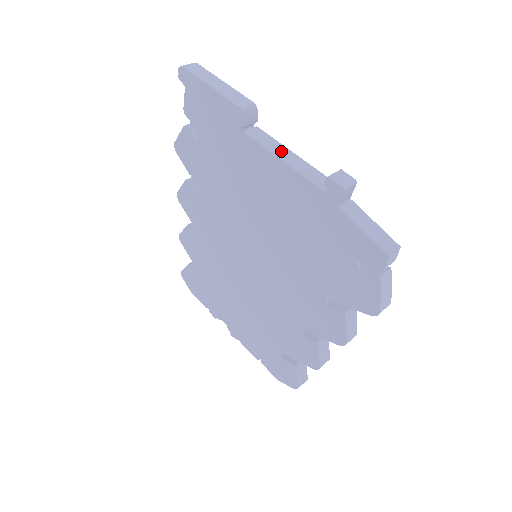
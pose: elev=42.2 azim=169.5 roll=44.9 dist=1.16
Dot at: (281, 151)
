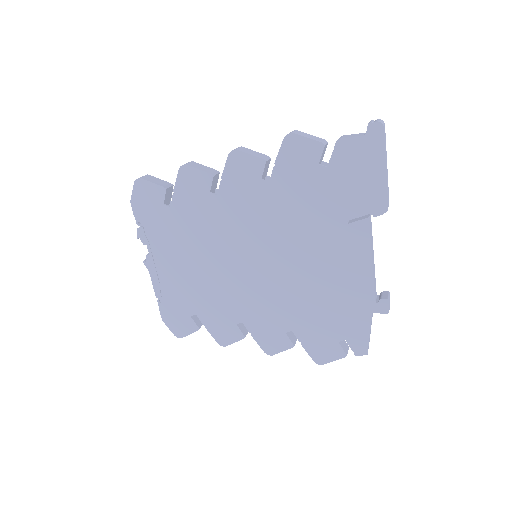
Dot at: occluded
